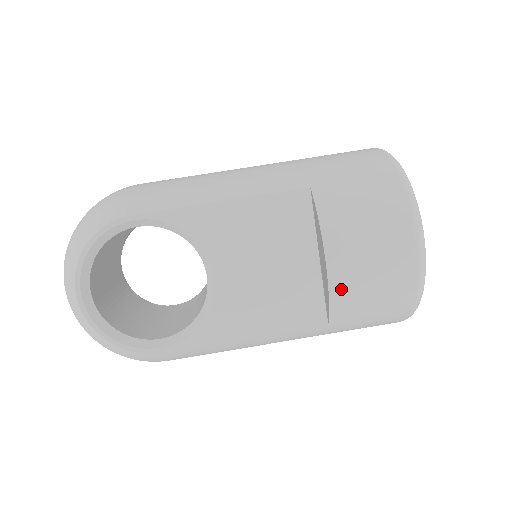
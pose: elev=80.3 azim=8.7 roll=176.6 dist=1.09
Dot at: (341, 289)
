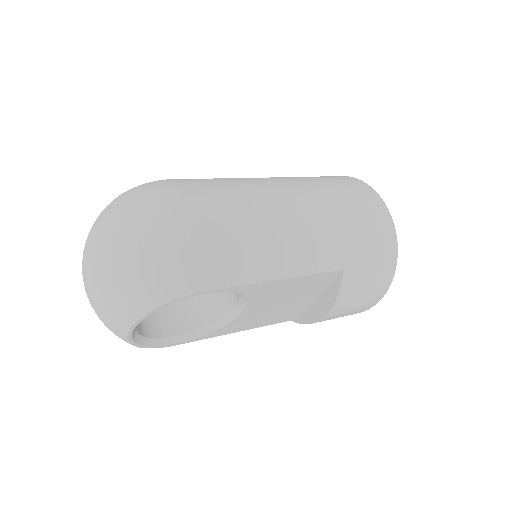
Dot at: occluded
